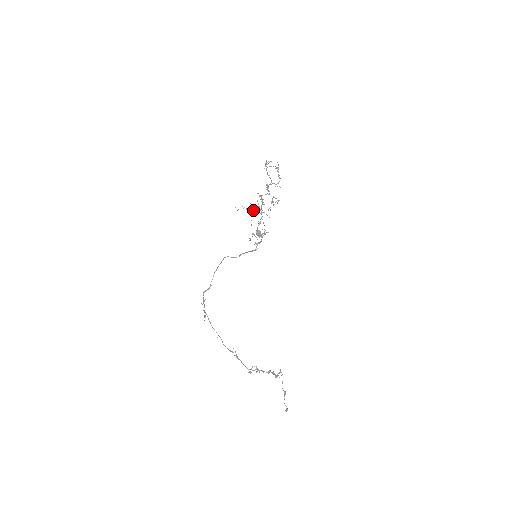
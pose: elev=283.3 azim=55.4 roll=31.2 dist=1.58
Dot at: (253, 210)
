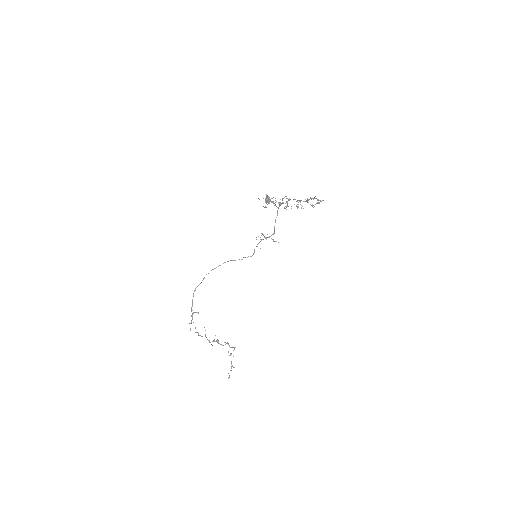
Dot at: (274, 203)
